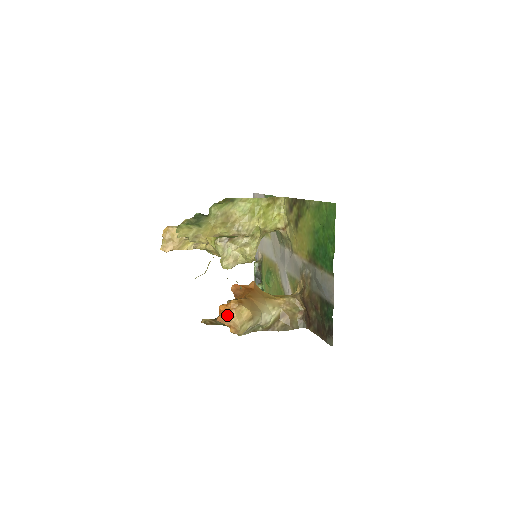
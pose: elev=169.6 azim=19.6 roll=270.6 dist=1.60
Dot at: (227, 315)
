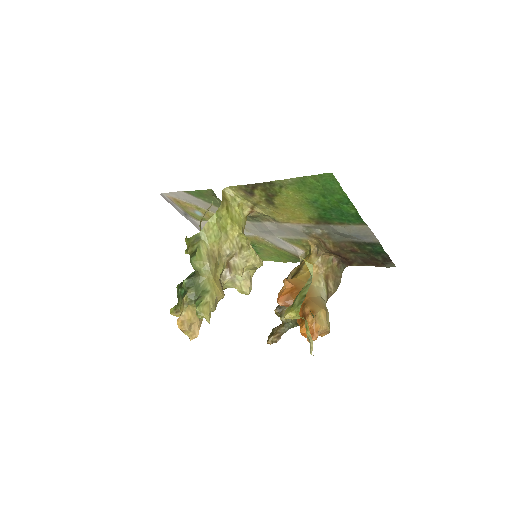
Dot at: (315, 333)
